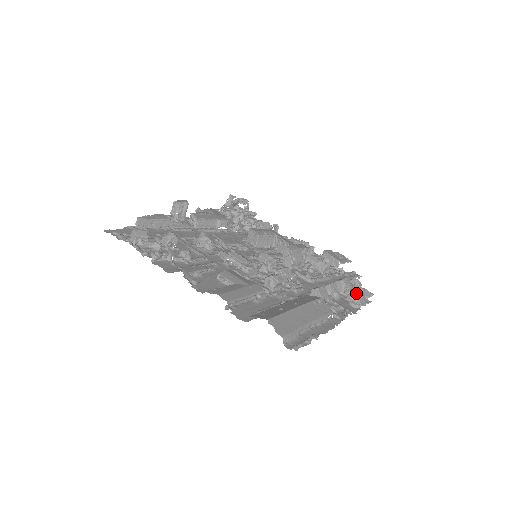
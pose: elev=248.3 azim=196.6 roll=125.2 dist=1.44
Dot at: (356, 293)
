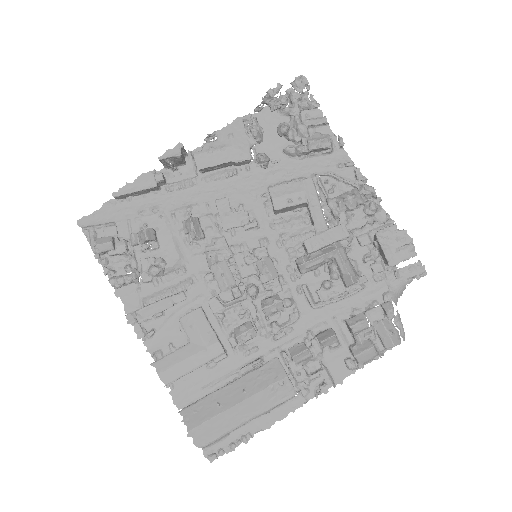
Dot at: (357, 354)
